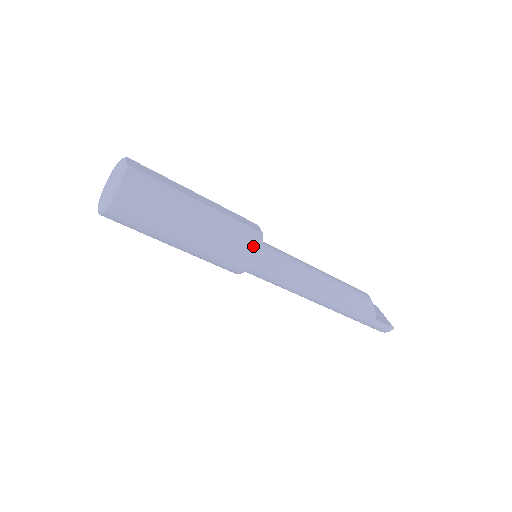
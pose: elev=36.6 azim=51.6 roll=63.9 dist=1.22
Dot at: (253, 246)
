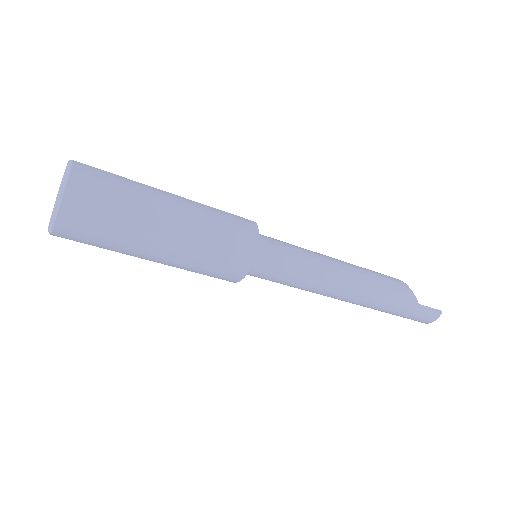
Dot at: (249, 234)
